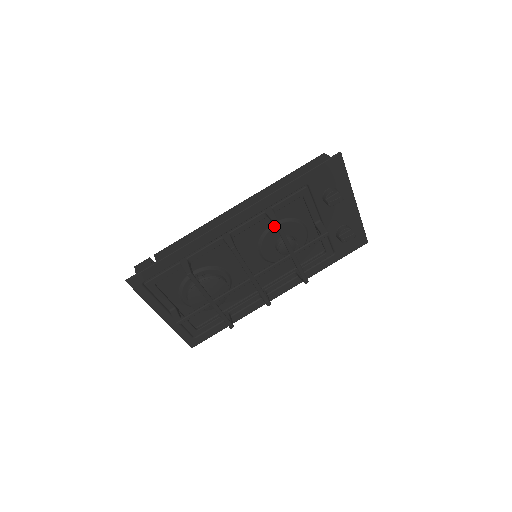
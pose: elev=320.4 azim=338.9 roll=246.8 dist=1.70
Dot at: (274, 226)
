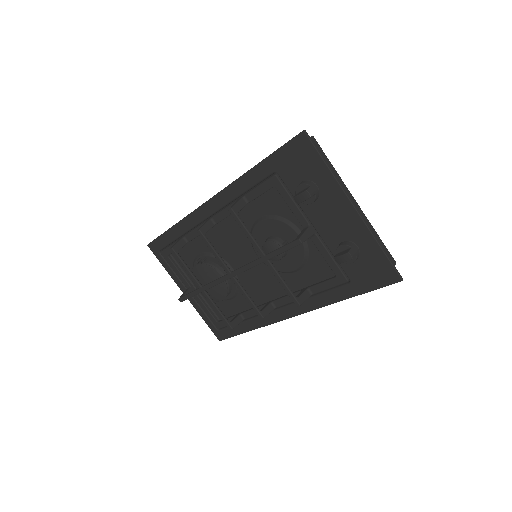
Dot at: (259, 221)
